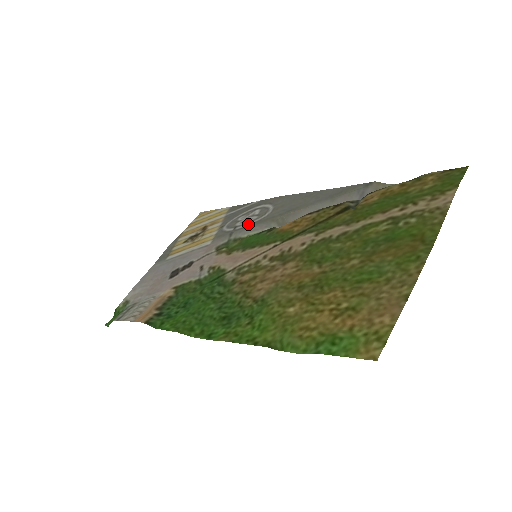
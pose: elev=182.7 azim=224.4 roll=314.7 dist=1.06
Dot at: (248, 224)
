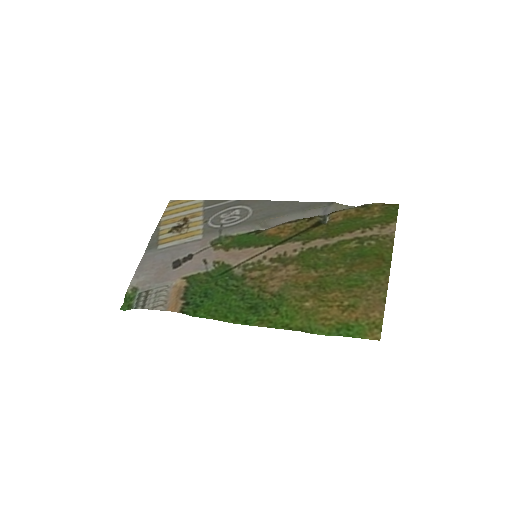
Dot at: (234, 224)
